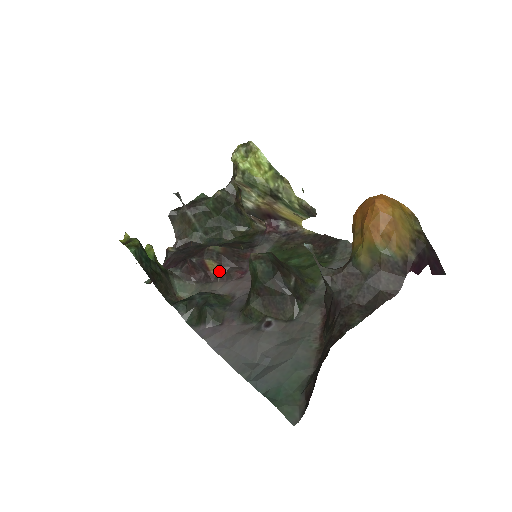
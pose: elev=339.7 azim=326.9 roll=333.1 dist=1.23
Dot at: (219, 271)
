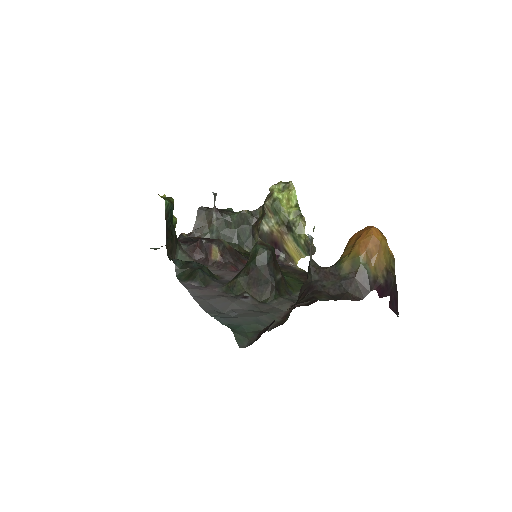
Dot at: (218, 260)
